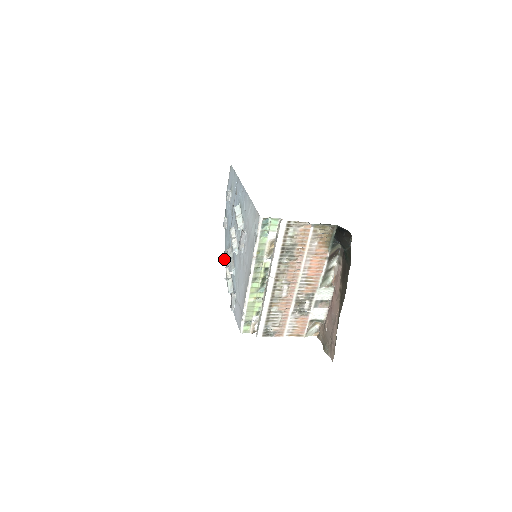
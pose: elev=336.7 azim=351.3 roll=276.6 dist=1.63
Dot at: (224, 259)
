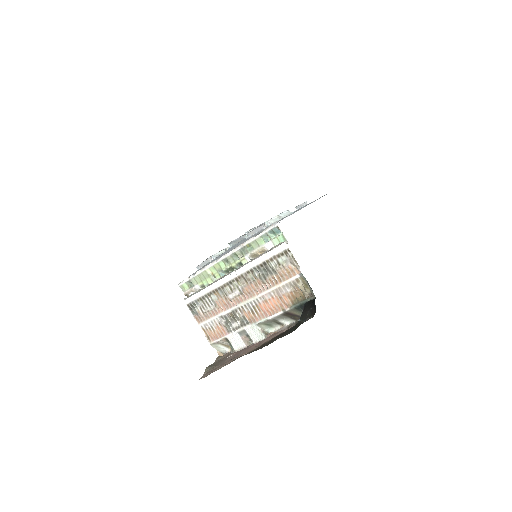
Dot at: occluded
